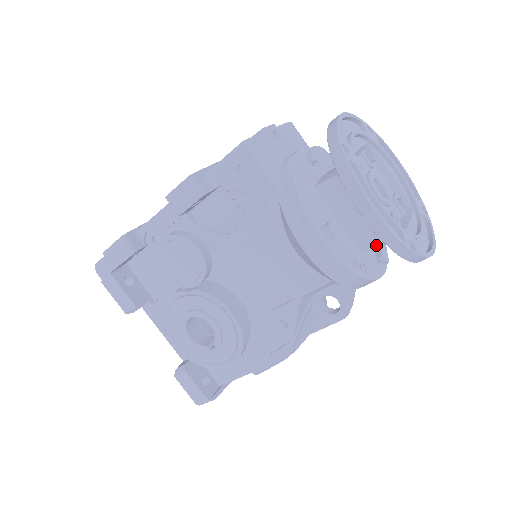
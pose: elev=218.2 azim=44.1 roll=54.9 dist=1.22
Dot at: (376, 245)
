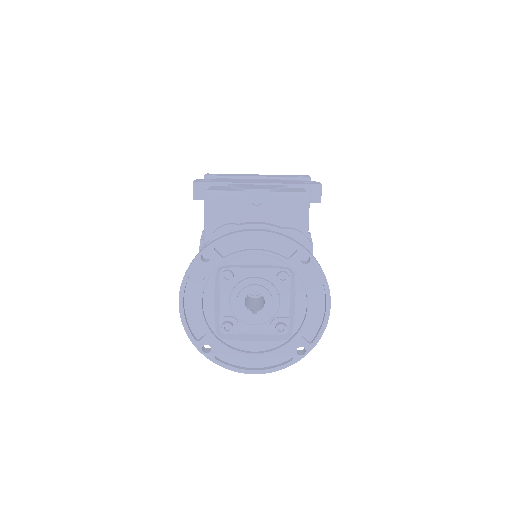
Dot at: occluded
